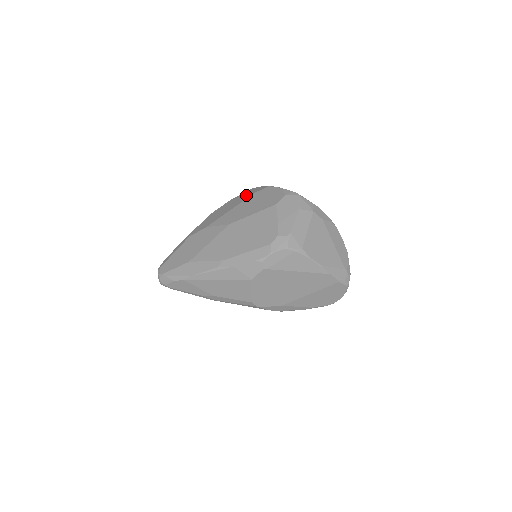
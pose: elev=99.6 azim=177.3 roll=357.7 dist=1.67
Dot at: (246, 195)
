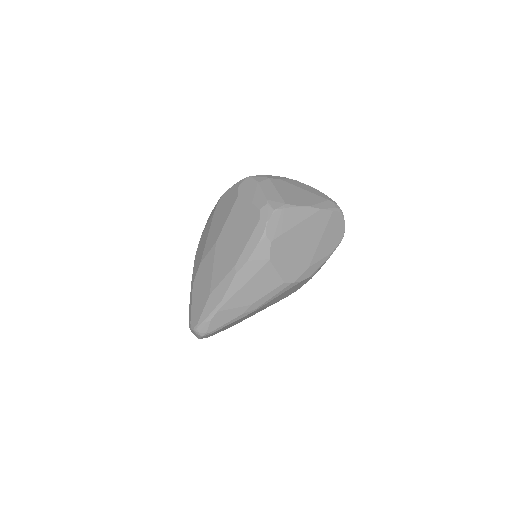
Dot at: (209, 219)
